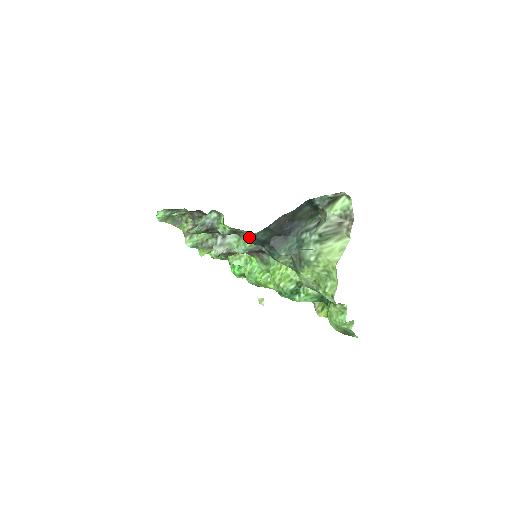
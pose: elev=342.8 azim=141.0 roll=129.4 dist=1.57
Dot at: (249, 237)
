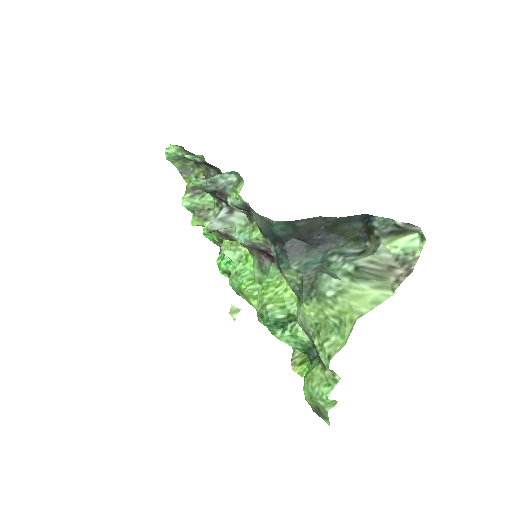
Dot at: (262, 222)
